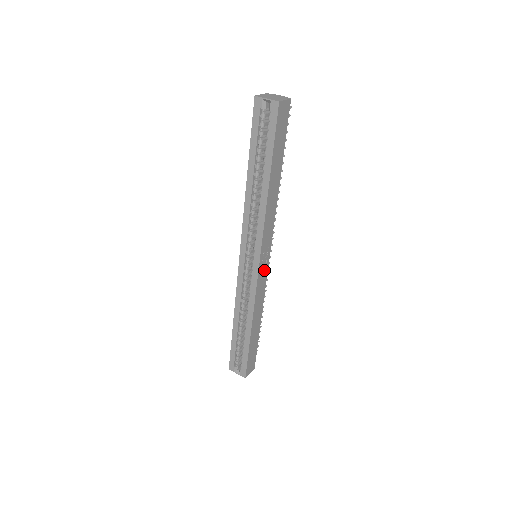
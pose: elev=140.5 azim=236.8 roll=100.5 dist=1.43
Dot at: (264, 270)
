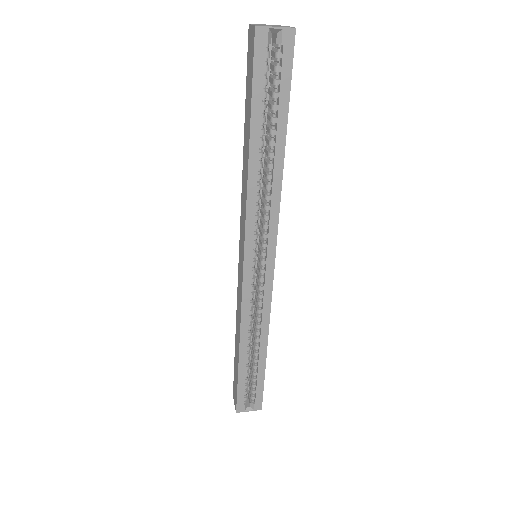
Dot at: occluded
